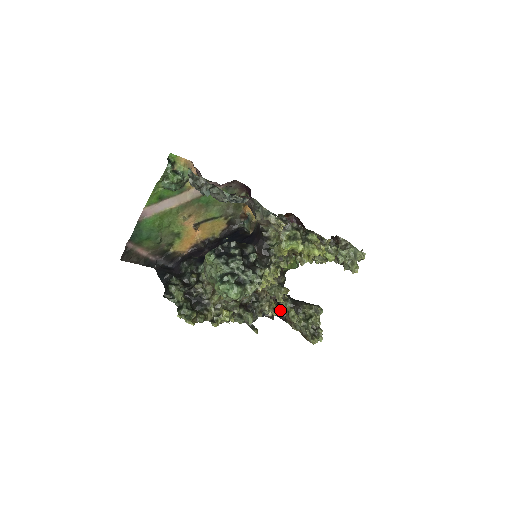
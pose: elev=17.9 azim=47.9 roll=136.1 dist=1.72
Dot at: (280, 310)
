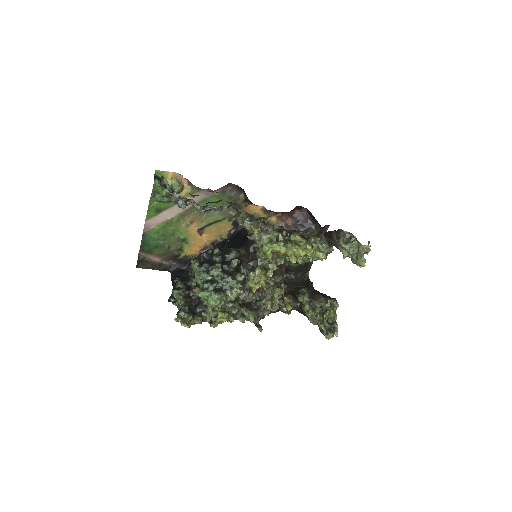
Dot at: (298, 304)
